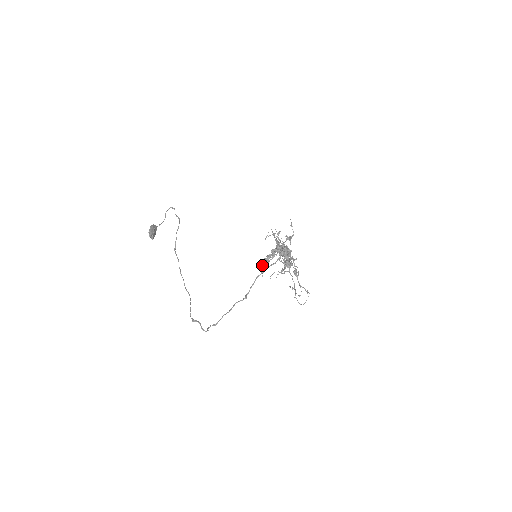
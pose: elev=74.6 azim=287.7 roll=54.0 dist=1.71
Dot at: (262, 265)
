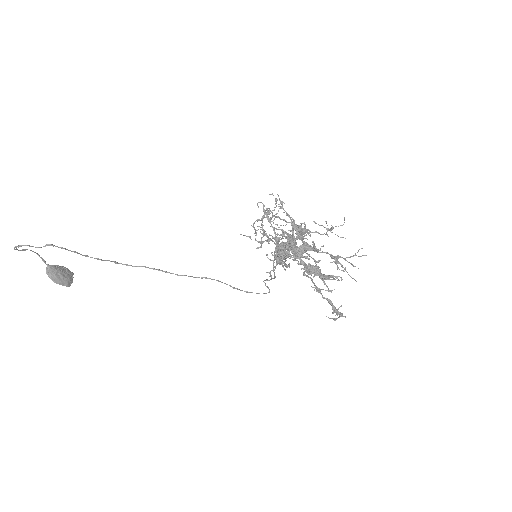
Dot at: occluded
